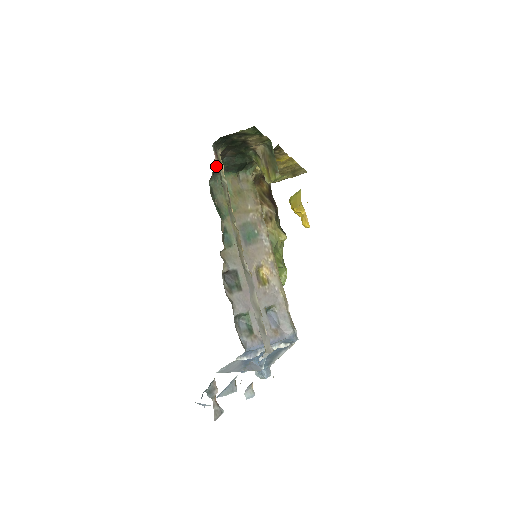
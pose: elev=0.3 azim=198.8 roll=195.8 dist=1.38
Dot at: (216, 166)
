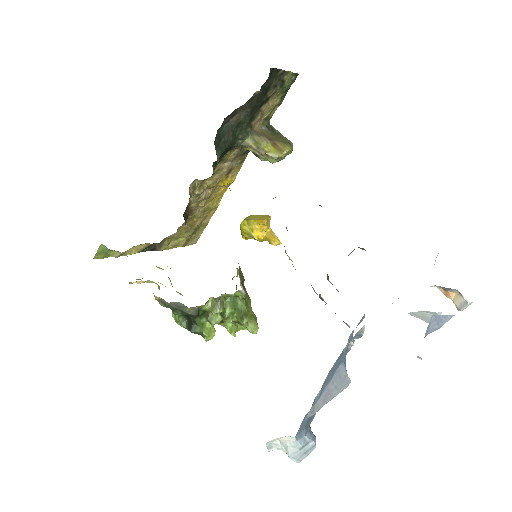
Dot at: (220, 127)
